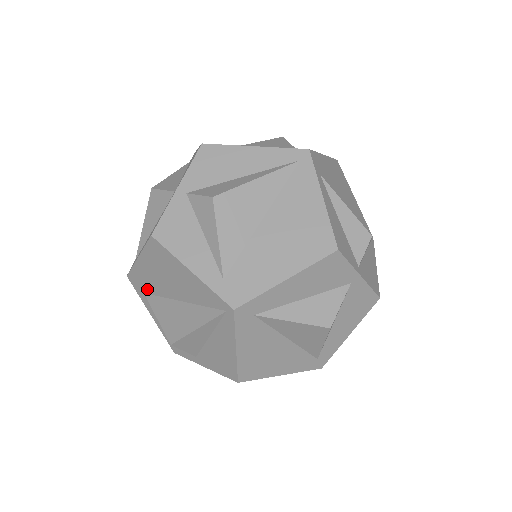
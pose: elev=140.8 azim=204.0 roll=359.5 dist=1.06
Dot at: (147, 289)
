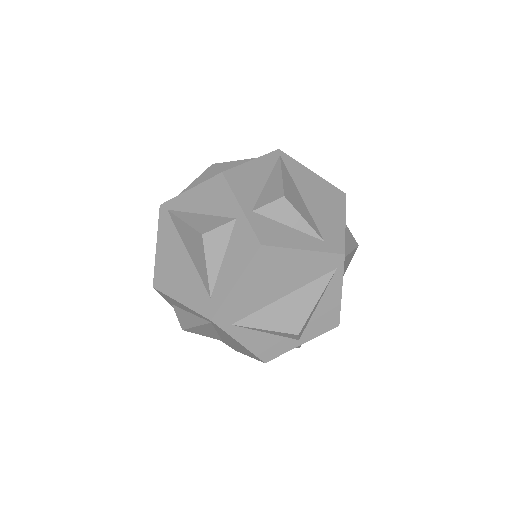
Dot at: occluded
